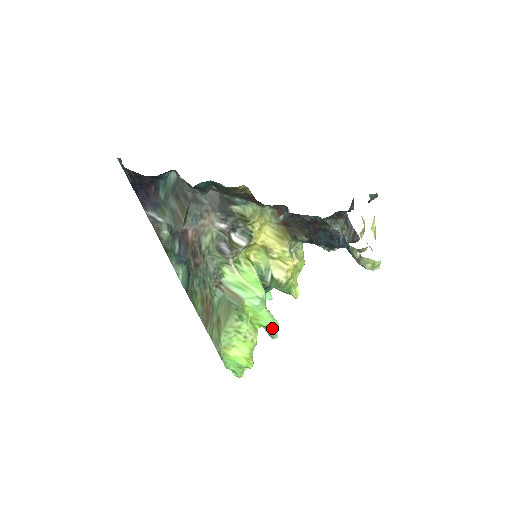
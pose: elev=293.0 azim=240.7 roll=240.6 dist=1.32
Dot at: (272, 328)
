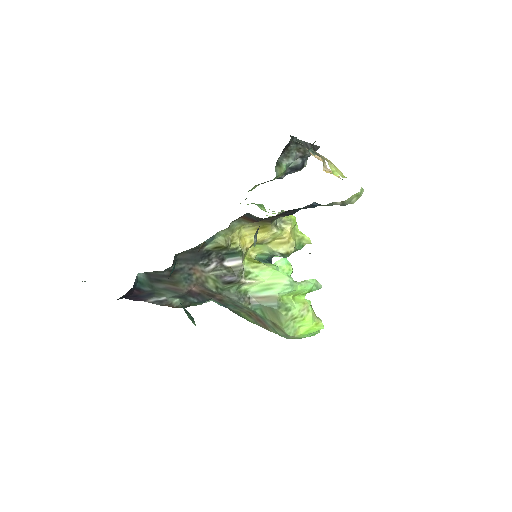
Dot at: (314, 288)
